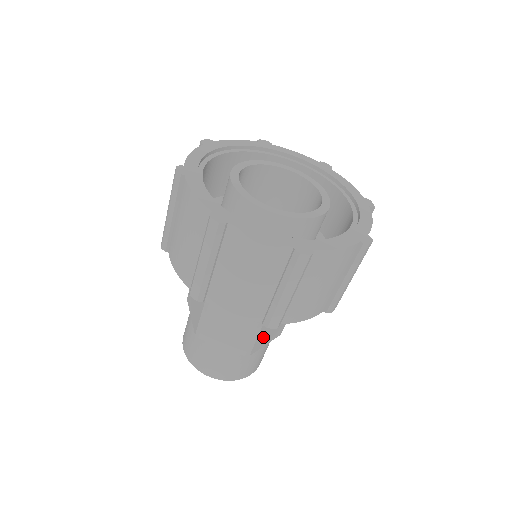
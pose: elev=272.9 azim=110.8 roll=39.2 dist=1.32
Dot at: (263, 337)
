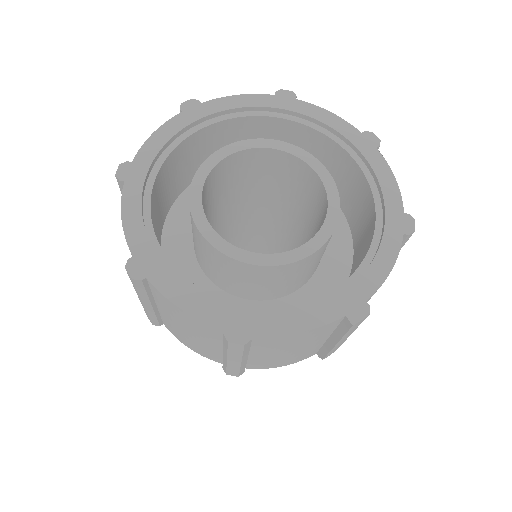
Dot at: occluded
